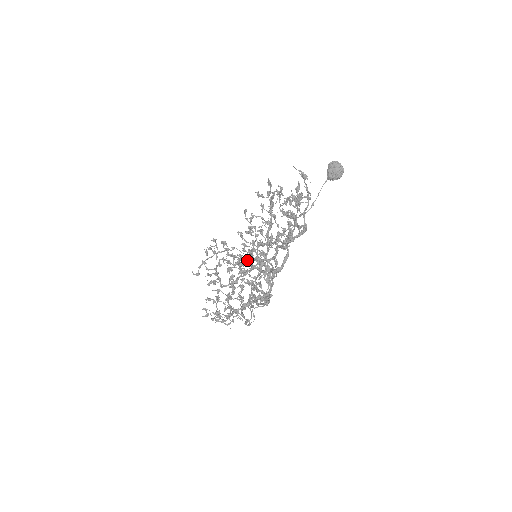
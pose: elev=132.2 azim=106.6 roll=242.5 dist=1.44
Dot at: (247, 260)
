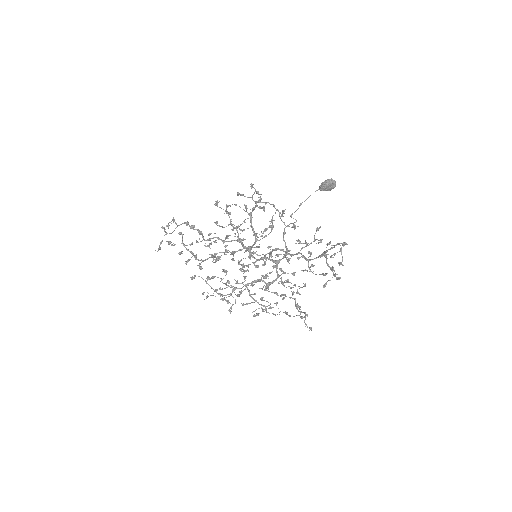
Dot at: (227, 241)
